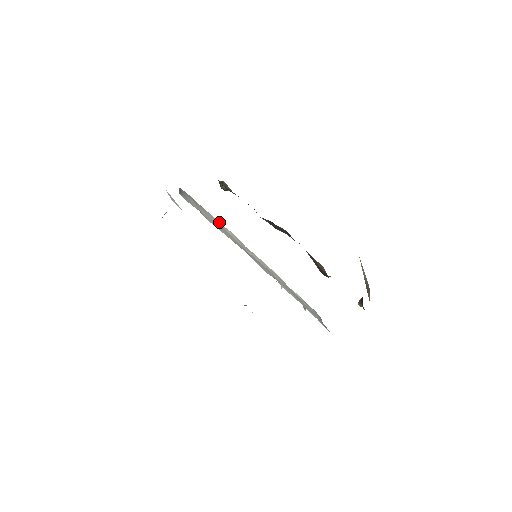
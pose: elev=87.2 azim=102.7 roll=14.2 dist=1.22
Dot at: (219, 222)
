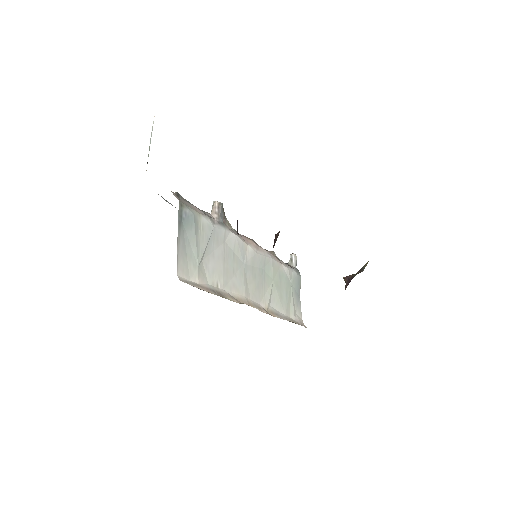
Dot at: (223, 231)
